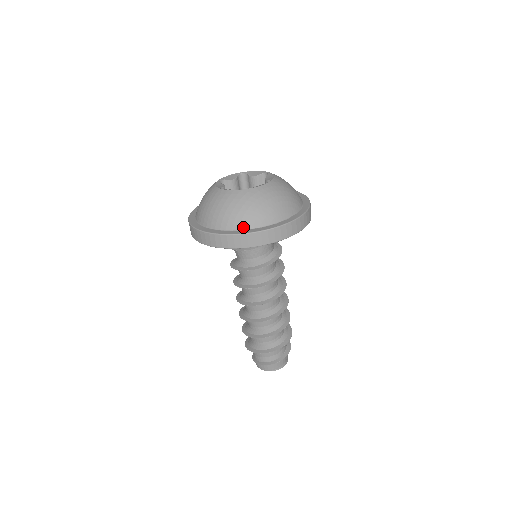
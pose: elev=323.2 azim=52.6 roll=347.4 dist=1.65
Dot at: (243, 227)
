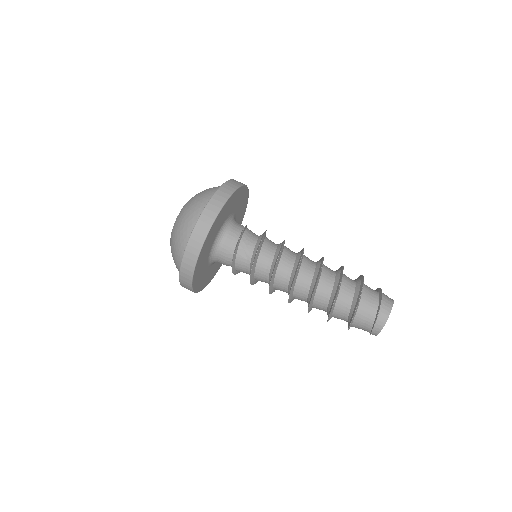
Dot at: occluded
